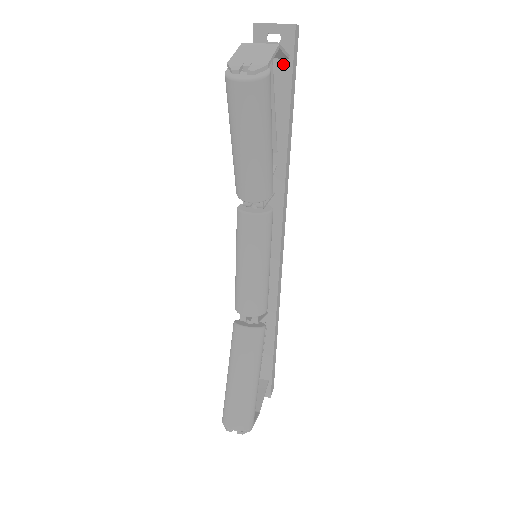
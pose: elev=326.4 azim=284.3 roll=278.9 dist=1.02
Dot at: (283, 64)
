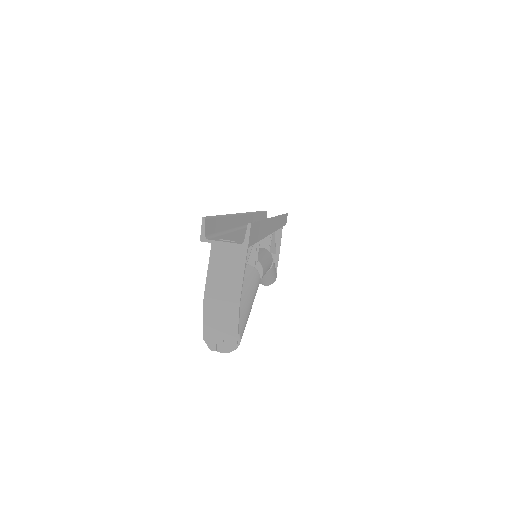
Dot at: occluded
